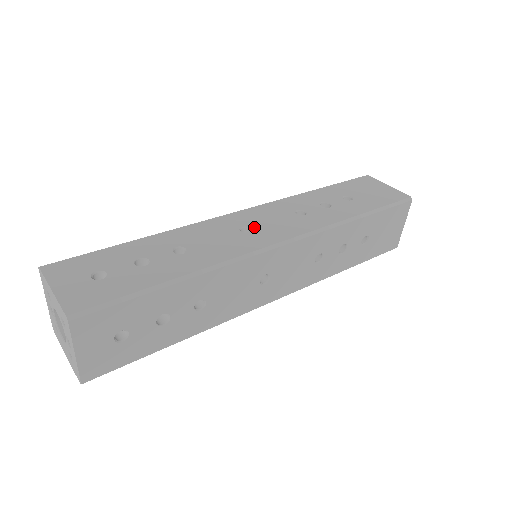
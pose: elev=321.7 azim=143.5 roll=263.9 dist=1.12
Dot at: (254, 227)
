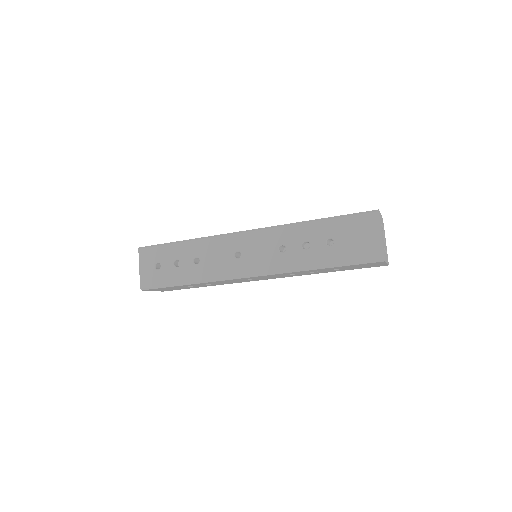
Dot at: (244, 254)
